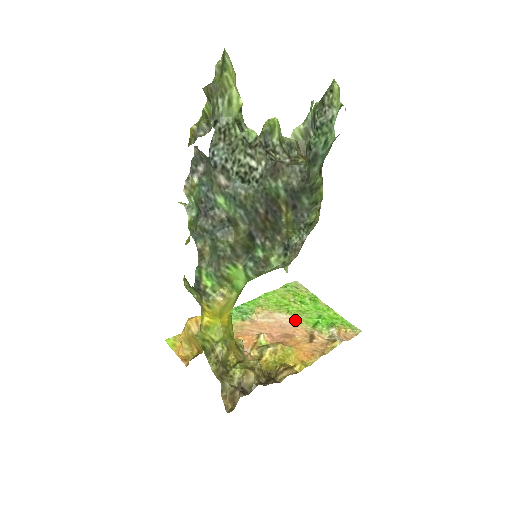
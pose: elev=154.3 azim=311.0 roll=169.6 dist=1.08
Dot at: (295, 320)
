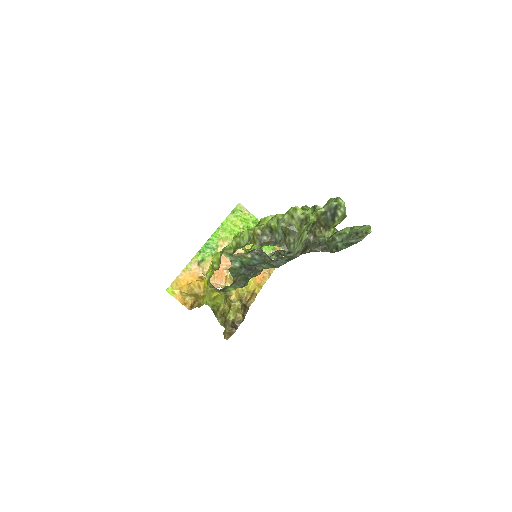
Dot at: (247, 247)
